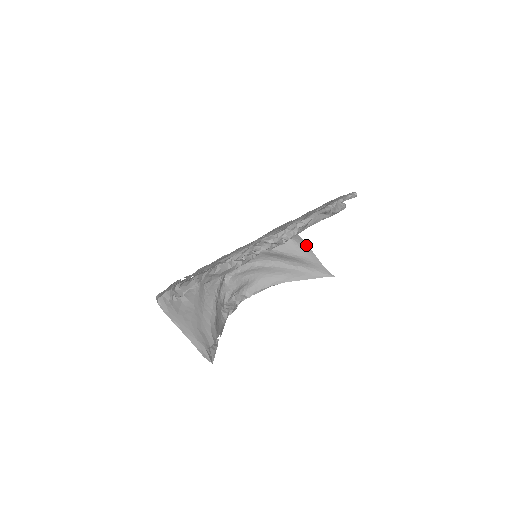
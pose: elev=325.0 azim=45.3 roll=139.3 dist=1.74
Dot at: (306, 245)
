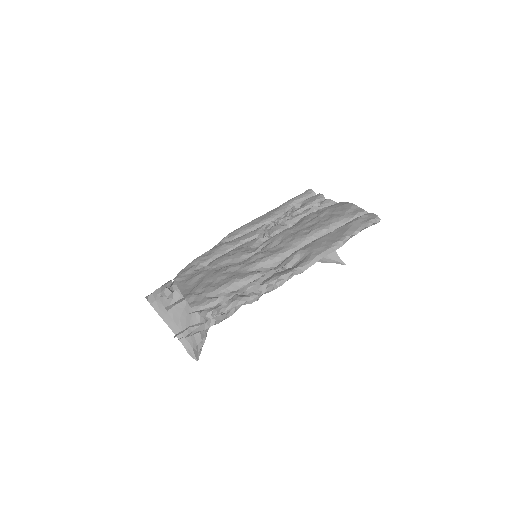
Dot at: occluded
